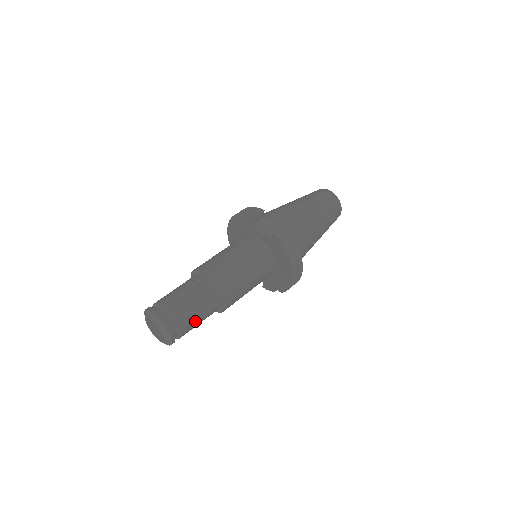
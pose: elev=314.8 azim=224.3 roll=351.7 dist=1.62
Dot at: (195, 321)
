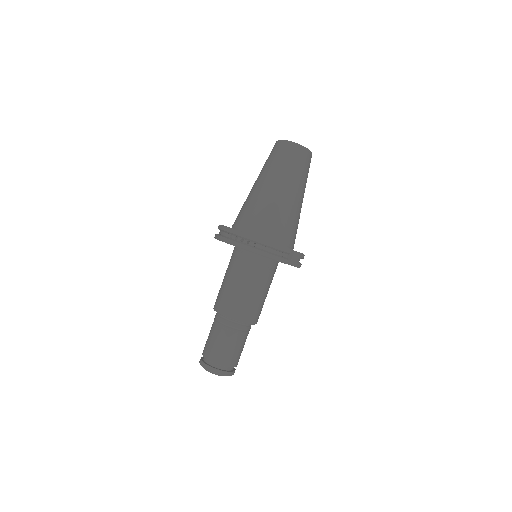
Dot at: occluded
